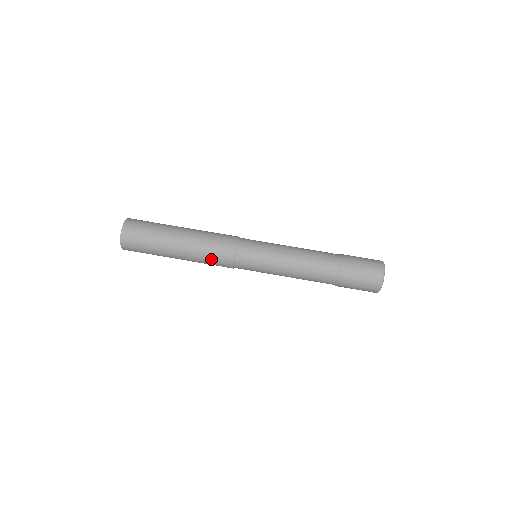
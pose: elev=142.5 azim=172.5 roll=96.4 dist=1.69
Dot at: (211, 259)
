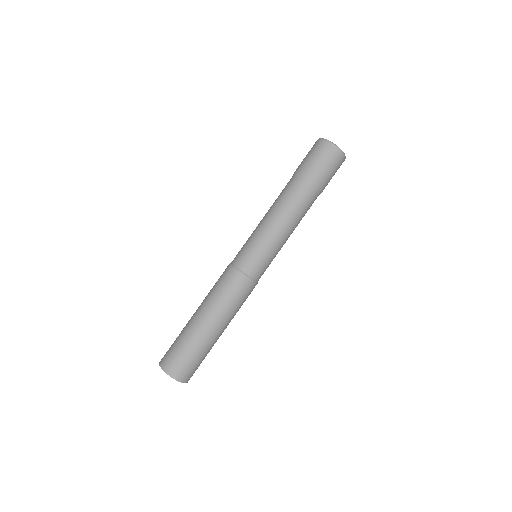
Dot at: occluded
